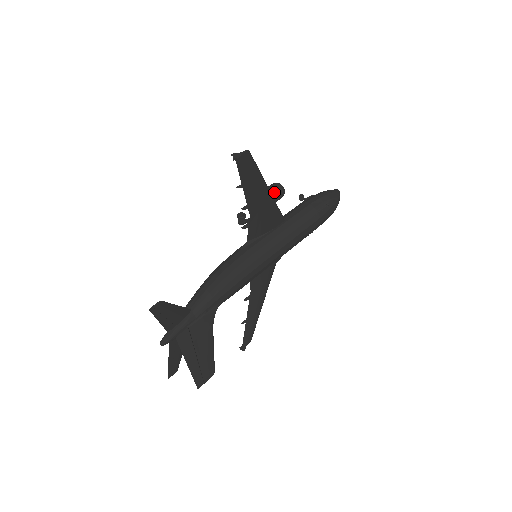
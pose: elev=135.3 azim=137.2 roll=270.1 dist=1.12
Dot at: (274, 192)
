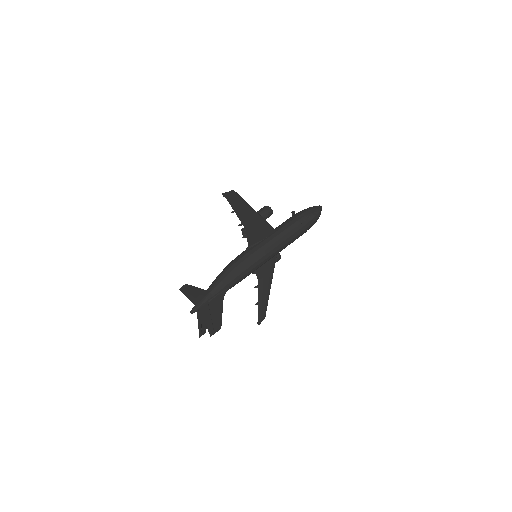
Dot at: (264, 212)
